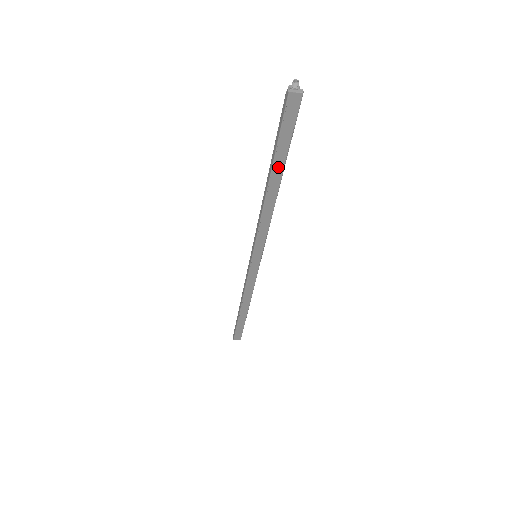
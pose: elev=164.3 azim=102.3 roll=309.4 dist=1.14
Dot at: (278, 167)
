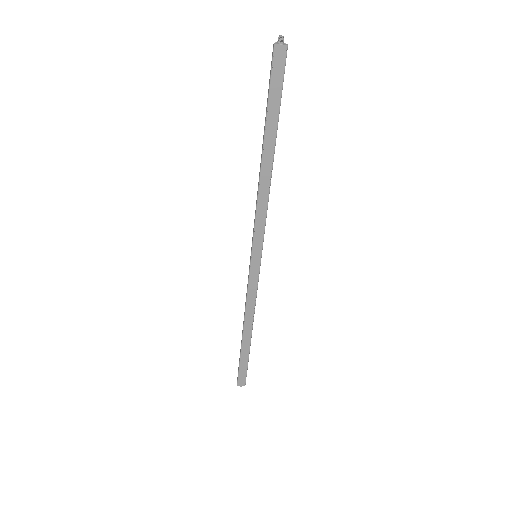
Dot at: (270, 133)
